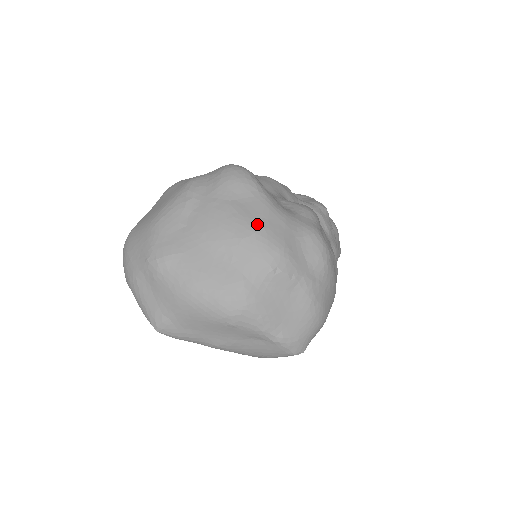
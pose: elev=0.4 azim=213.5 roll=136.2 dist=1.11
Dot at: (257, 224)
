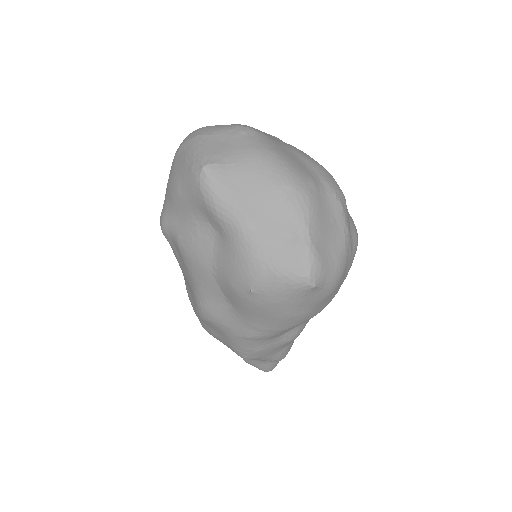
Dot at: occluded
